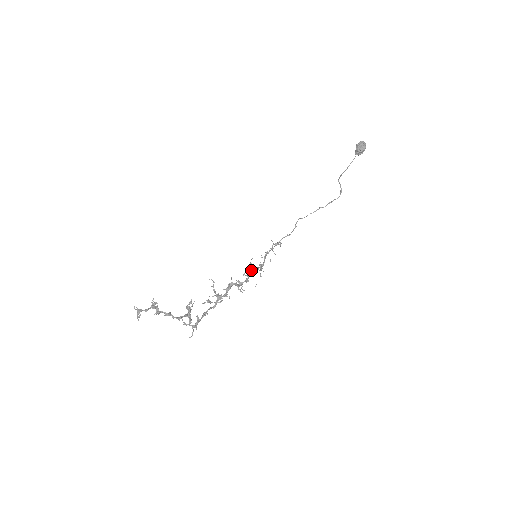
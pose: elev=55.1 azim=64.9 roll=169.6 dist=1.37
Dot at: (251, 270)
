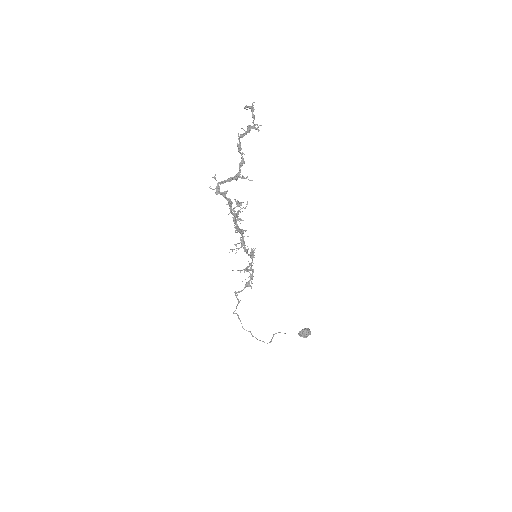
Dot at: (253, 252)
